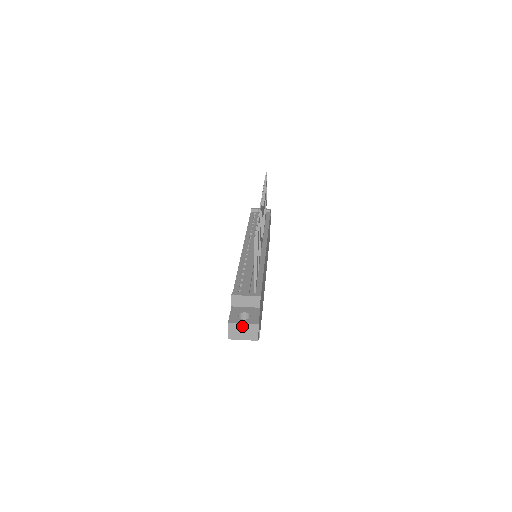
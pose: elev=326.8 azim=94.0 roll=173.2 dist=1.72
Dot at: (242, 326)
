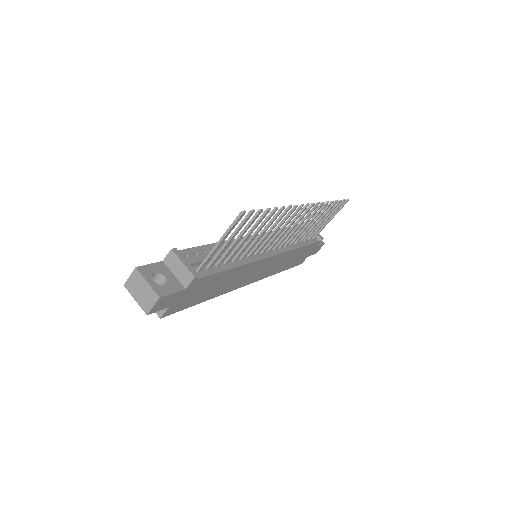
Dot at: (144, 284)
